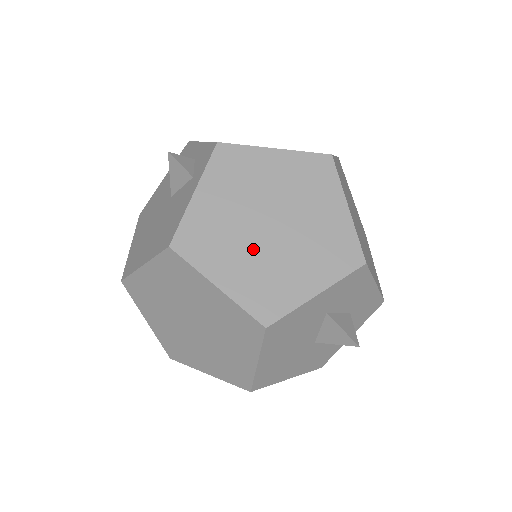
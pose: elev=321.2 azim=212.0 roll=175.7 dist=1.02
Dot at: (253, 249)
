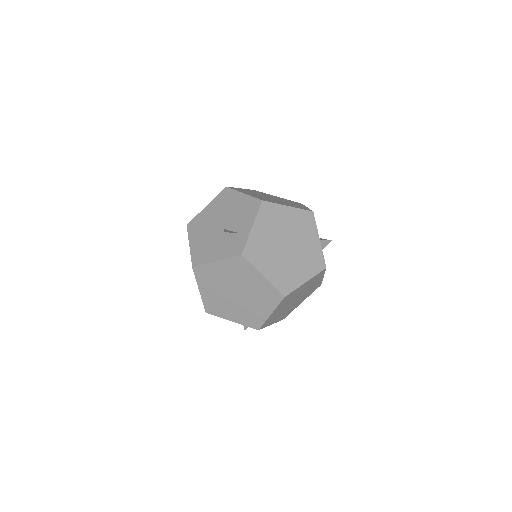
Dot at: (222, 294)
